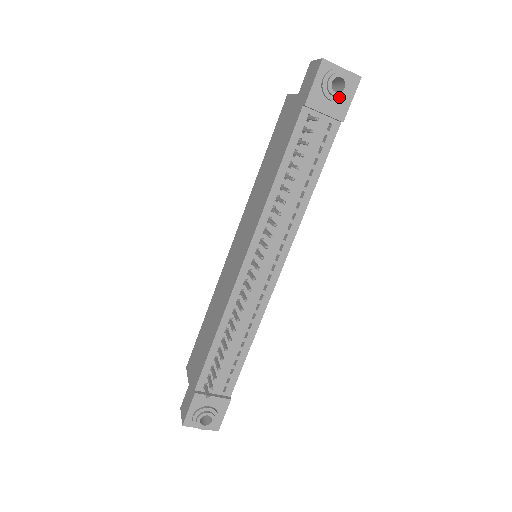
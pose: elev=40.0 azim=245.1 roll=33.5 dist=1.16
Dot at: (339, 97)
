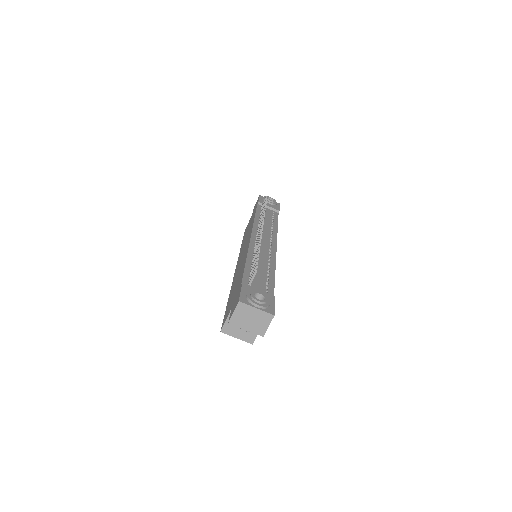
Dot at: (273, 203)
